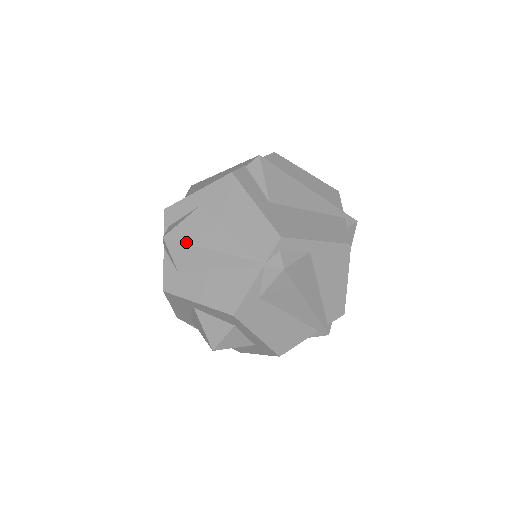
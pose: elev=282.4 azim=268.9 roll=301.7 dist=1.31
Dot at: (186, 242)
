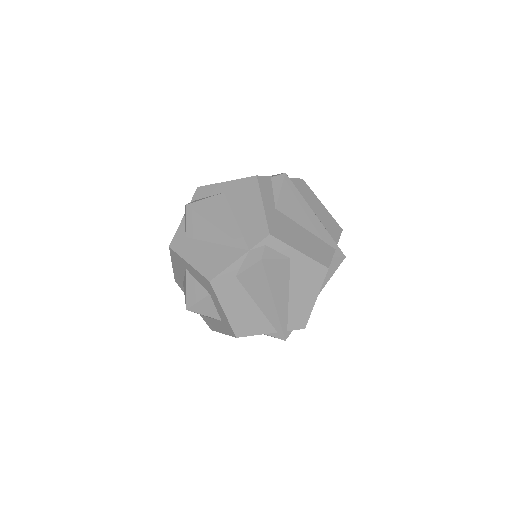
Dot at: (200, 214)
